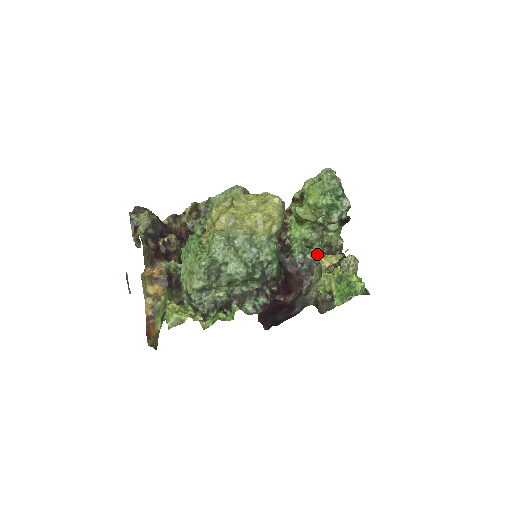
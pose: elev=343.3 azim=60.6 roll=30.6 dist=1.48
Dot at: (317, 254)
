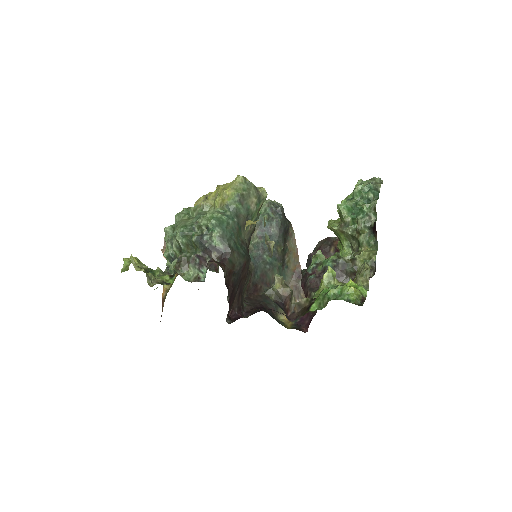
Dot at: (326, 262)
